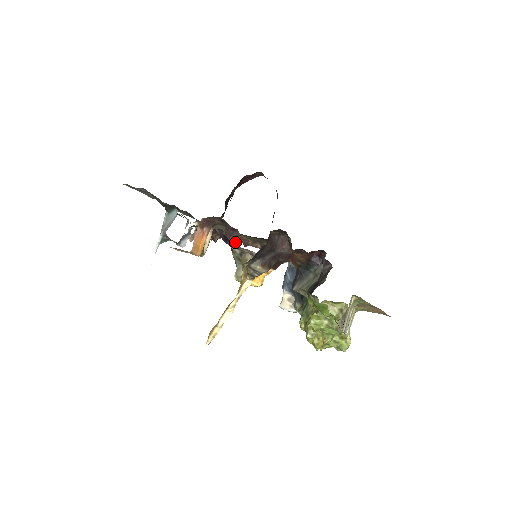
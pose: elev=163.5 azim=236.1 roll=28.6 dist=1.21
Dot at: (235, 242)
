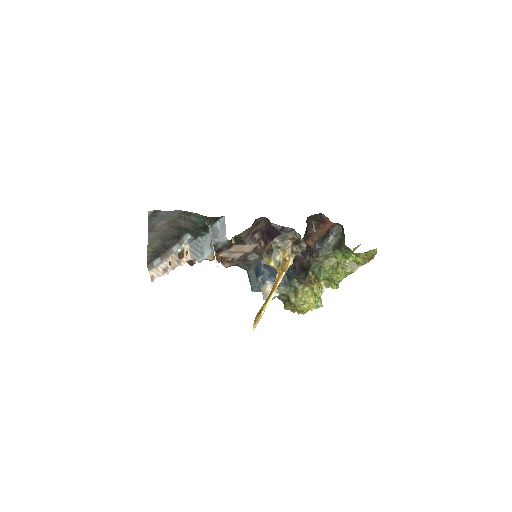
Dot at: (254, 243)
